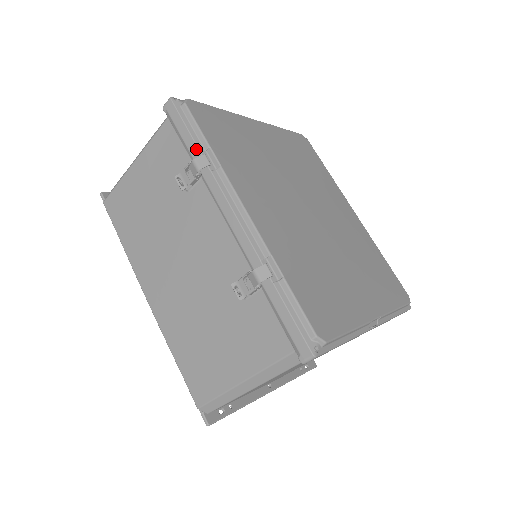
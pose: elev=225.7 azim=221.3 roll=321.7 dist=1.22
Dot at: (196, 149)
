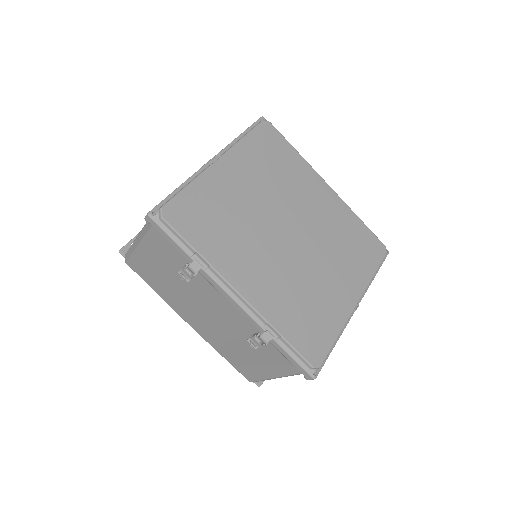
Dot at: (186, 255)
